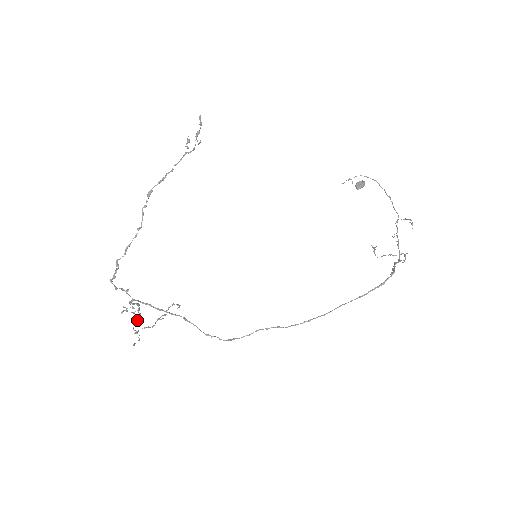
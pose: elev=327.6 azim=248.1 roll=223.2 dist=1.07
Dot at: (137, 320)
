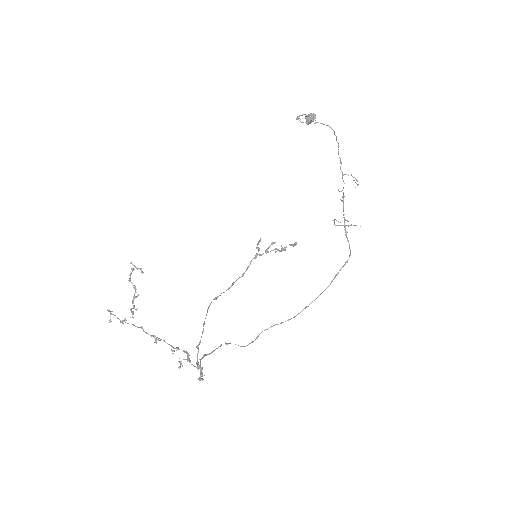
Dot at: (141, 328)
